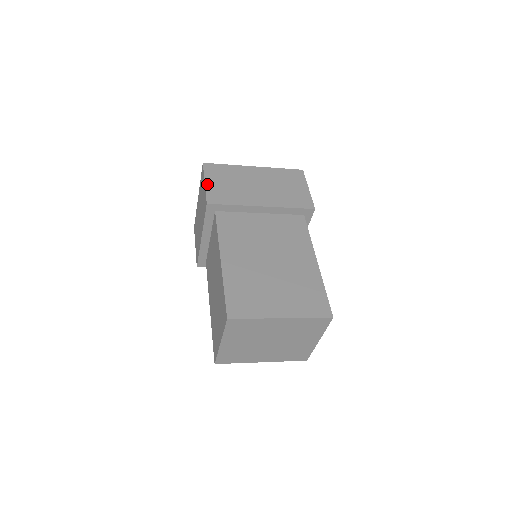
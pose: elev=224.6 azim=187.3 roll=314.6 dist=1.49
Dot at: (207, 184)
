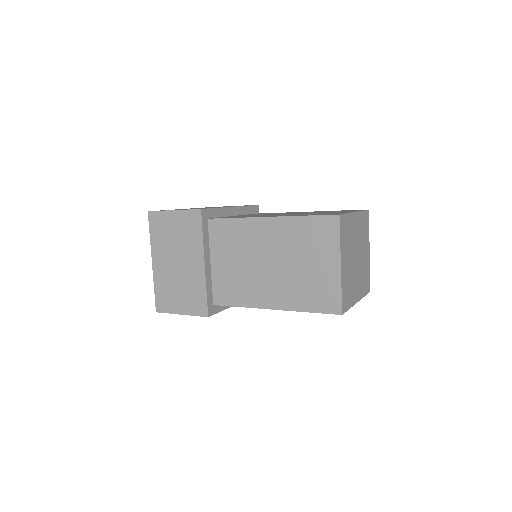
Dot at: (177, 210)
